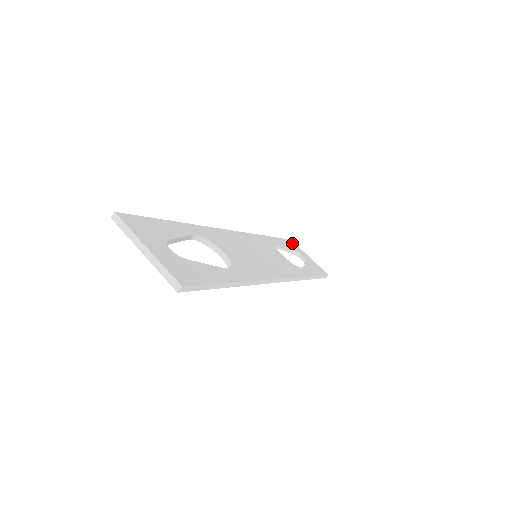
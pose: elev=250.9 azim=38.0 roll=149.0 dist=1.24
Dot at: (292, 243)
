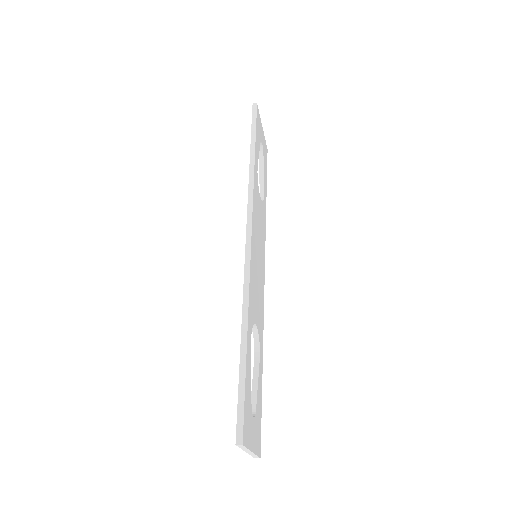
Dot at: (258, 116)
